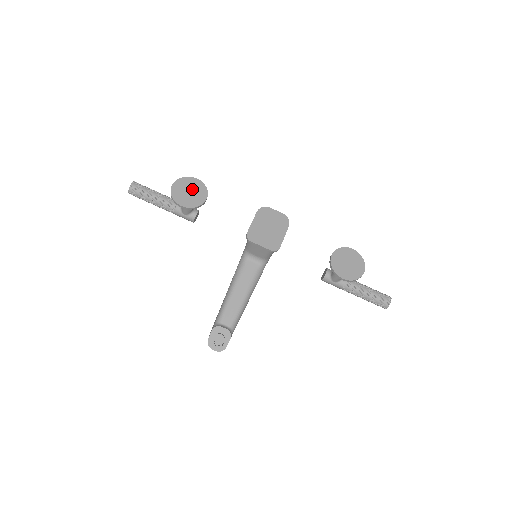
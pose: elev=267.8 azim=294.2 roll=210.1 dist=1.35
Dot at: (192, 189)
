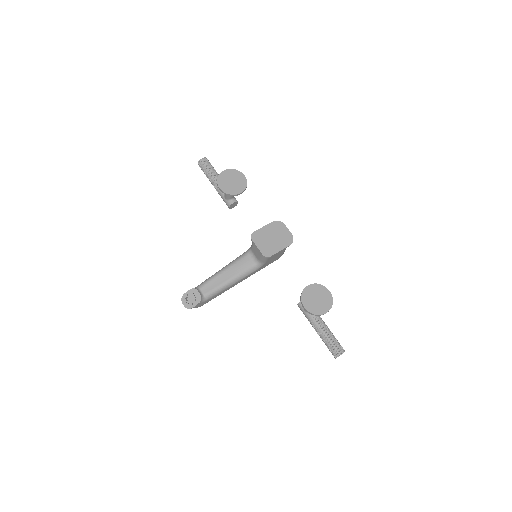
Dot at: (236, 181)
